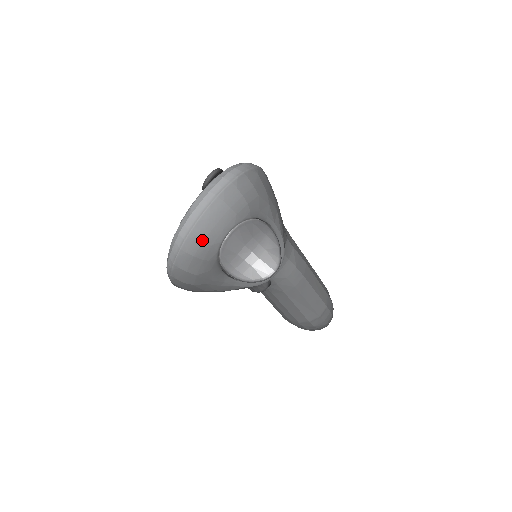
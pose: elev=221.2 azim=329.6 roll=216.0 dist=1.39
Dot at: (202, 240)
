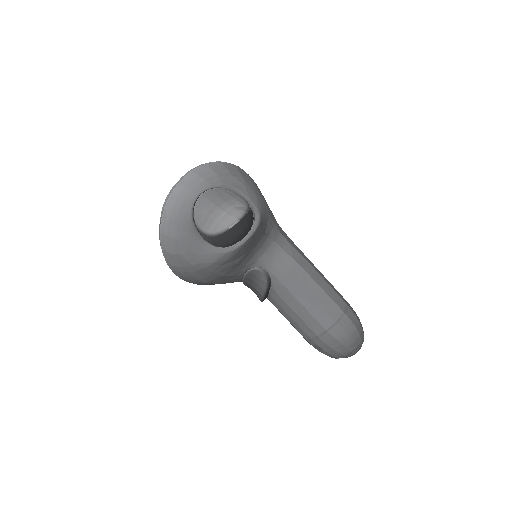
Dot at: (177, 202)
